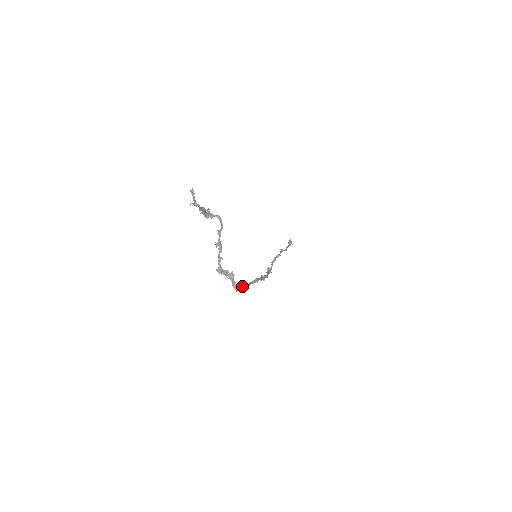
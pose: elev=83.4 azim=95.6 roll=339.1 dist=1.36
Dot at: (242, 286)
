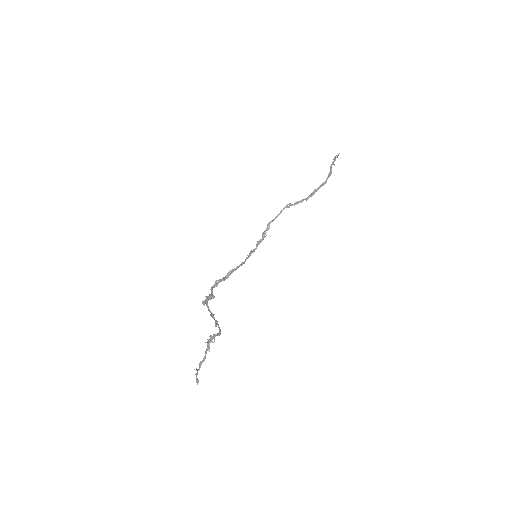
Dot at: occluded
